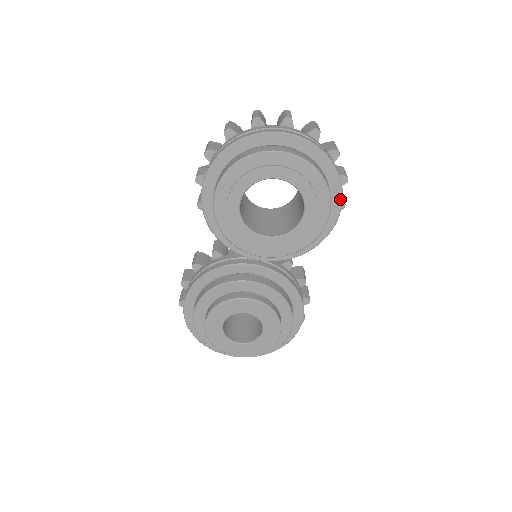
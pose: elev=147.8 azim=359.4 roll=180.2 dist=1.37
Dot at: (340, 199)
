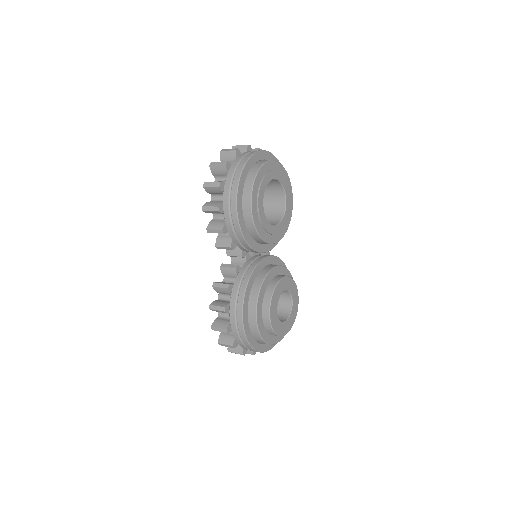
Dot at: occluded
